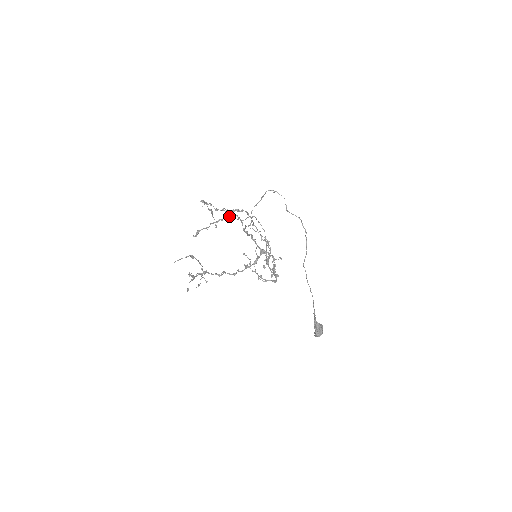
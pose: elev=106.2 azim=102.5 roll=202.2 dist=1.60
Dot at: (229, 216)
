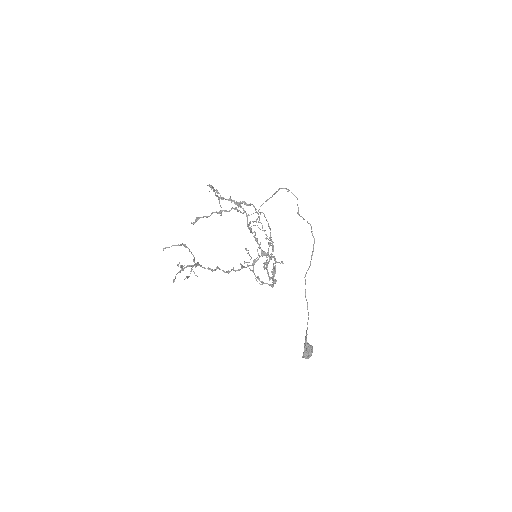
Dot at: (234, 208)
